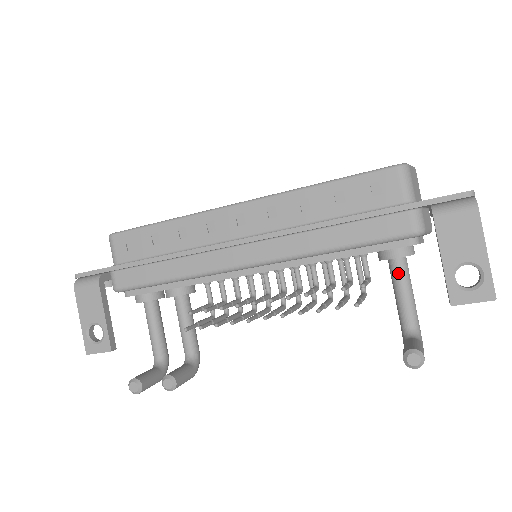
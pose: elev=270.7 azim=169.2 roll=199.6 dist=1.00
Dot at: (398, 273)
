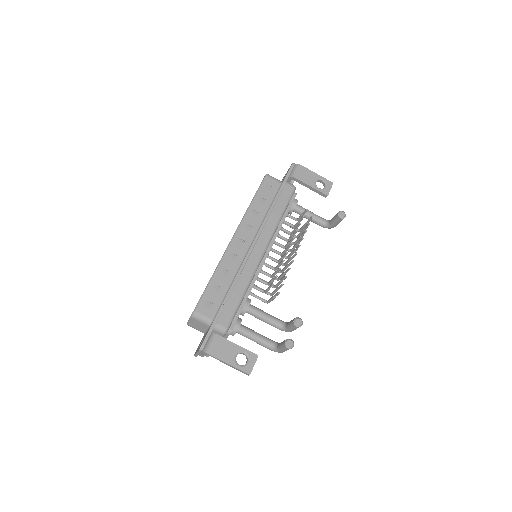
Dot at: (302, 209)
